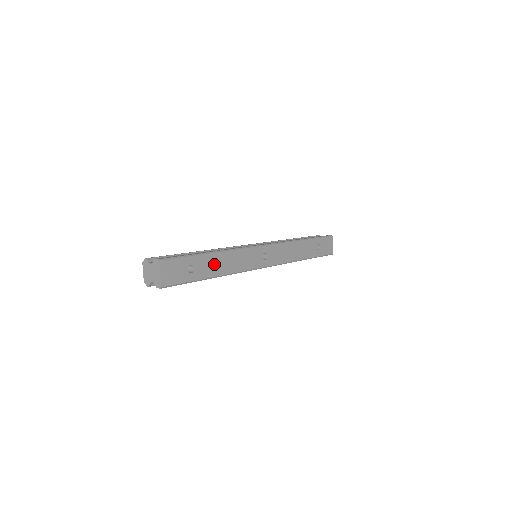
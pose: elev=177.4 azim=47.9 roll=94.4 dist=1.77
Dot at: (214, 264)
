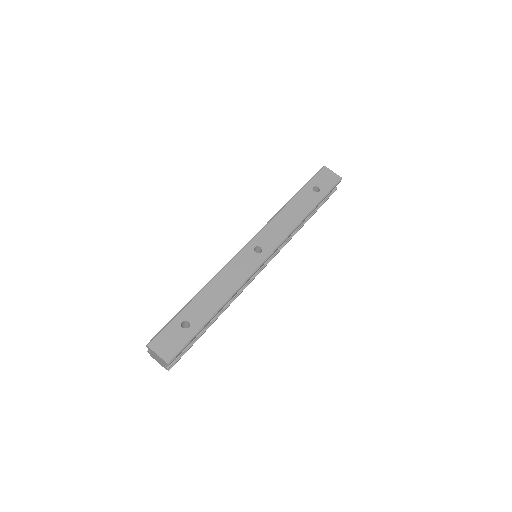
Dot at: (207, 302)
